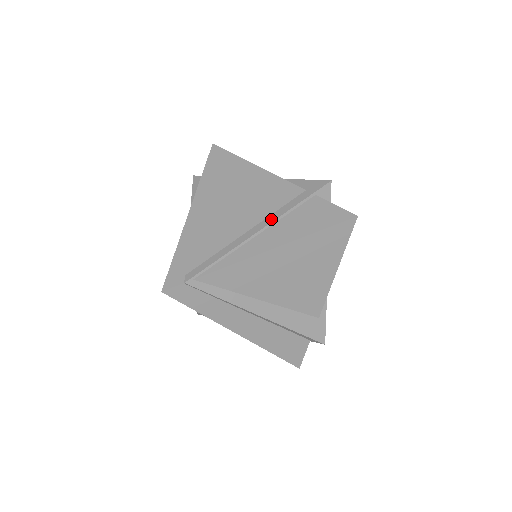
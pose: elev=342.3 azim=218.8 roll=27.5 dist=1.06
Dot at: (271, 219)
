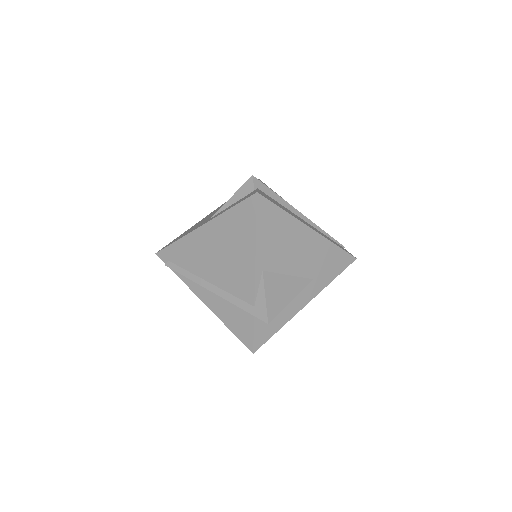
Dot at: (222, 294)
